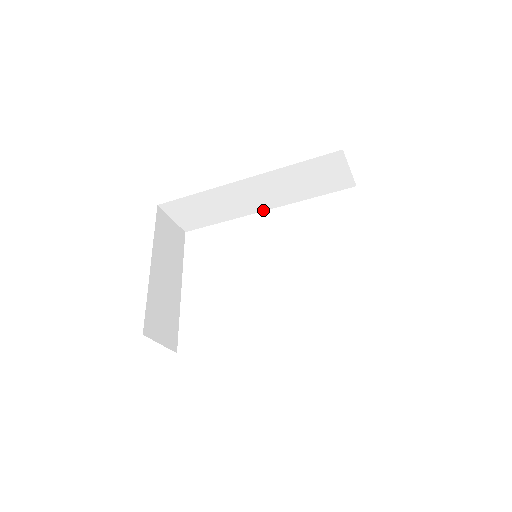
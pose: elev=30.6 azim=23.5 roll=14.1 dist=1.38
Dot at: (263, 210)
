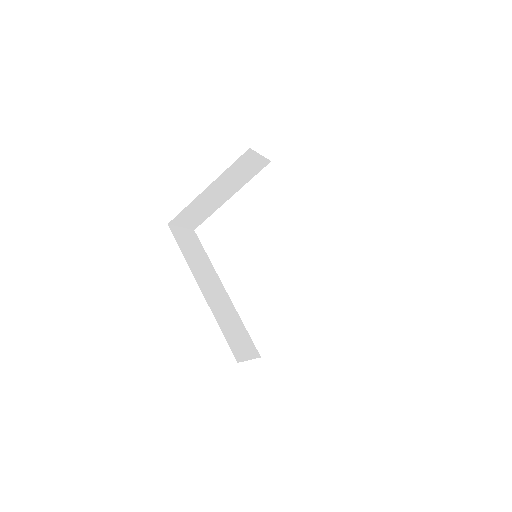
Dot at: occluded
